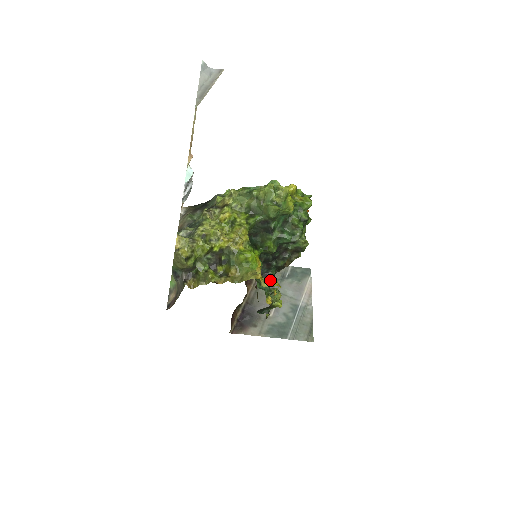
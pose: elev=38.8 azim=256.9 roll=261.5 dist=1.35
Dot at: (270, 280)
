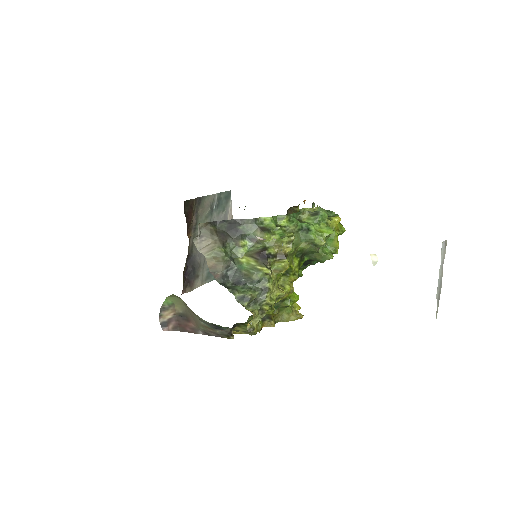
Dot at: (295, 305)
